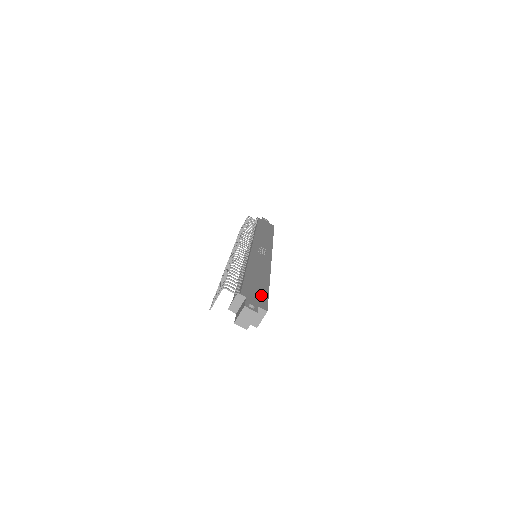
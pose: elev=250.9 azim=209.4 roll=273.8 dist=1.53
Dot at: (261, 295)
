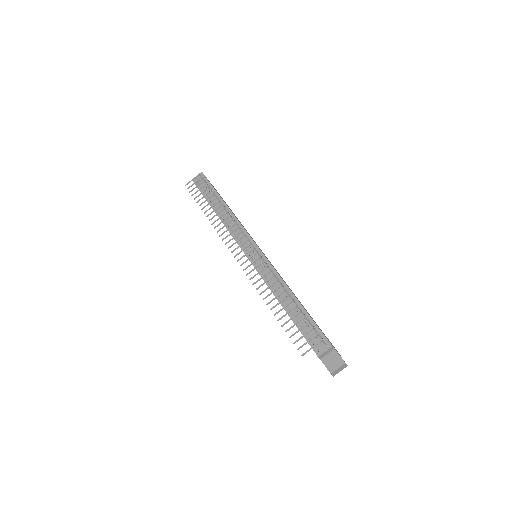
Dot at: occluded
